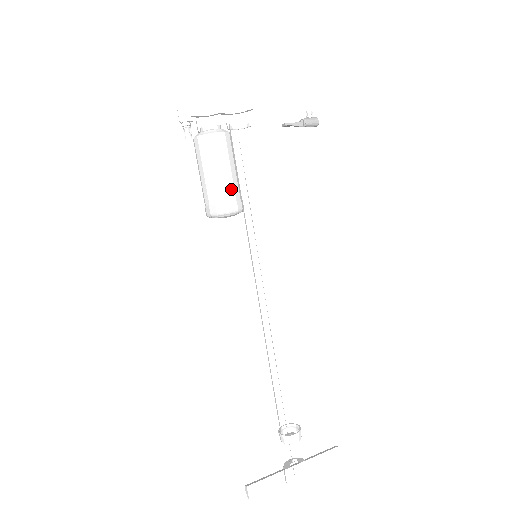
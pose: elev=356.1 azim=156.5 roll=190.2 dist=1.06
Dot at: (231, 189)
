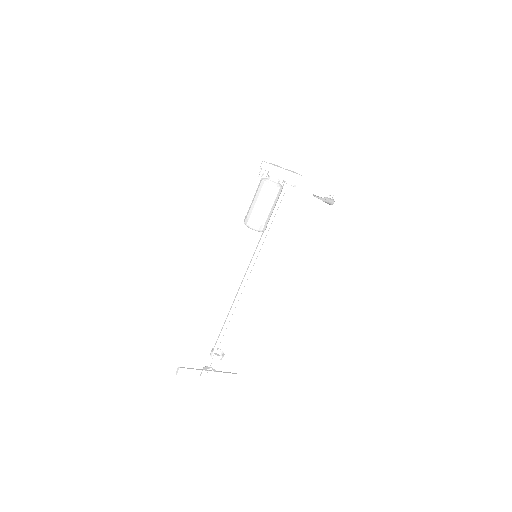
Dot at: (265, 219)
